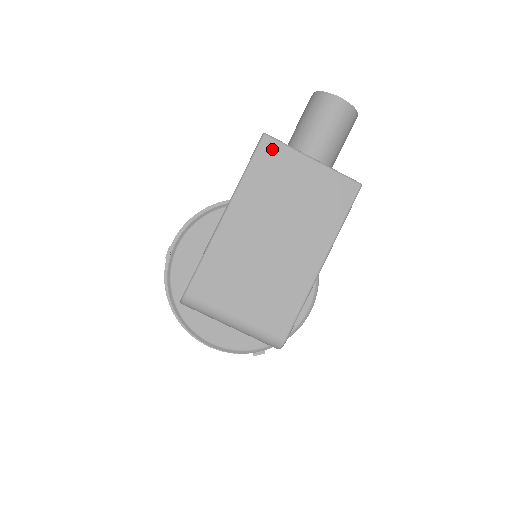
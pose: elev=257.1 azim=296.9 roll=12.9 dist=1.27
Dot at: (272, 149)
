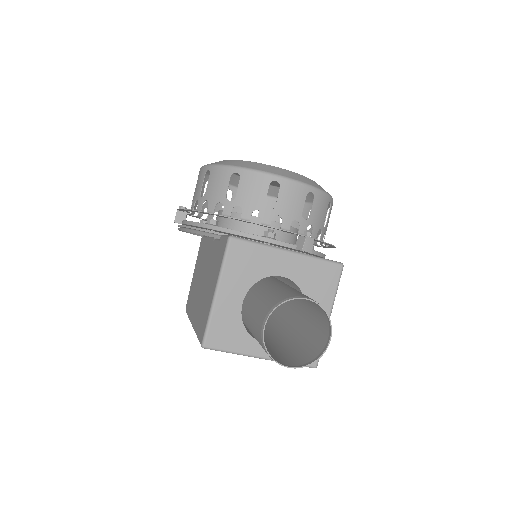
Dot at: occluded
